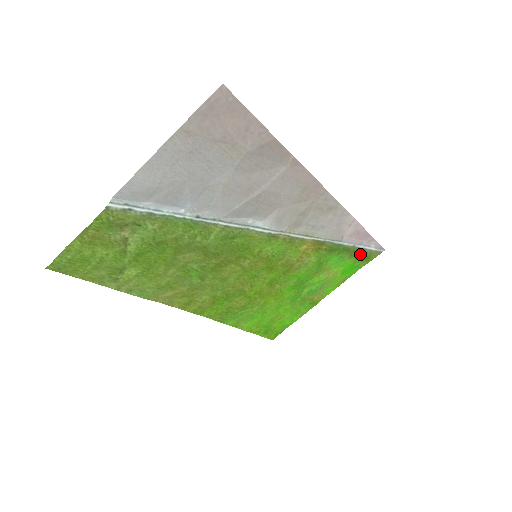
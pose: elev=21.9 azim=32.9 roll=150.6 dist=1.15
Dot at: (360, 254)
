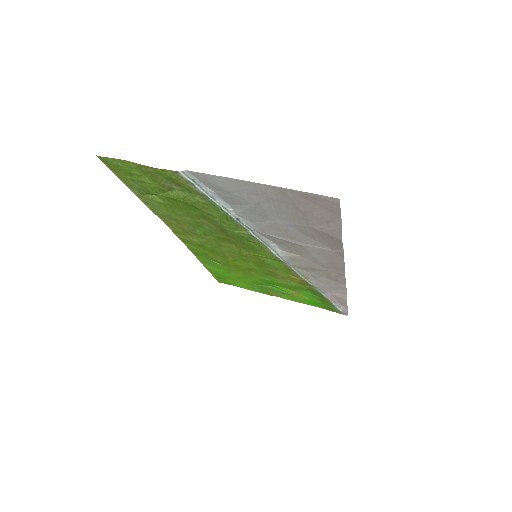
Dot at: (328, 305)
